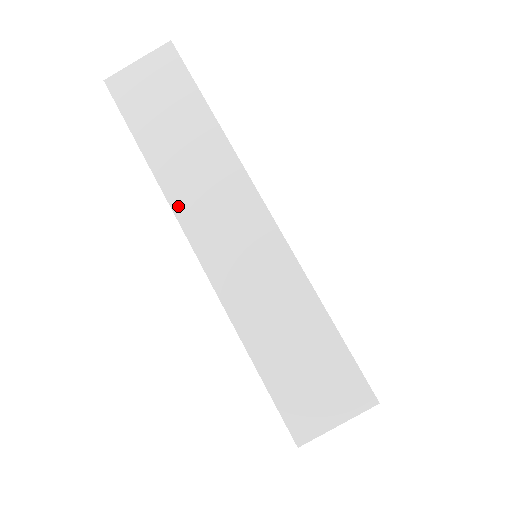
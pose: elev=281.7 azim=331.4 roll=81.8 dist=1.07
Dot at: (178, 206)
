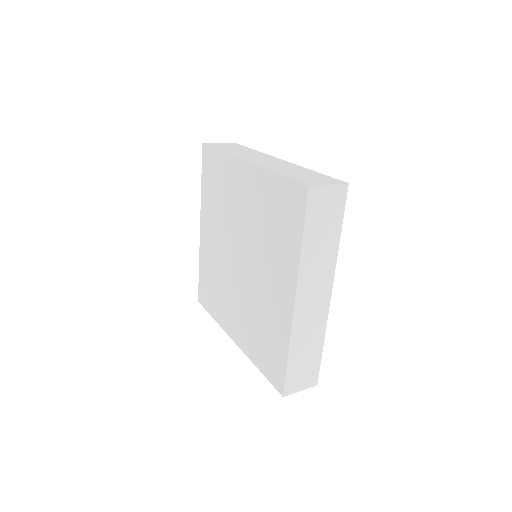
Dot at: (238, 156)
